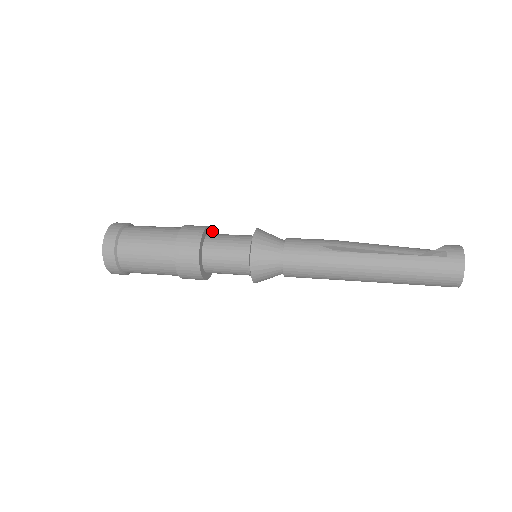
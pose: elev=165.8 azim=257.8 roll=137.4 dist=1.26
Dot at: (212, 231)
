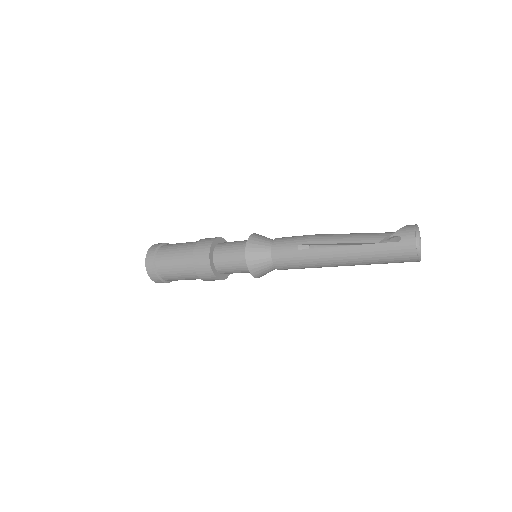
Dot at: (221, 239)
